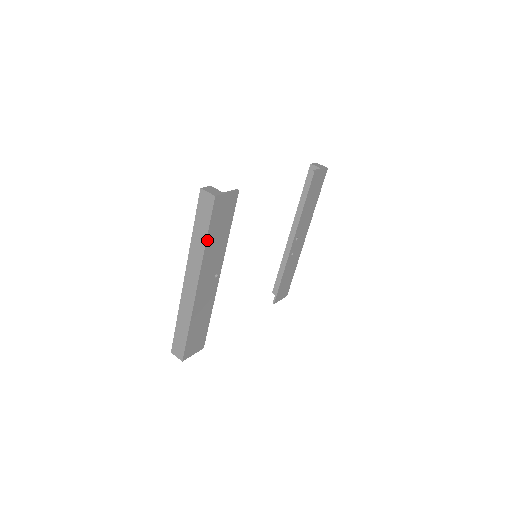
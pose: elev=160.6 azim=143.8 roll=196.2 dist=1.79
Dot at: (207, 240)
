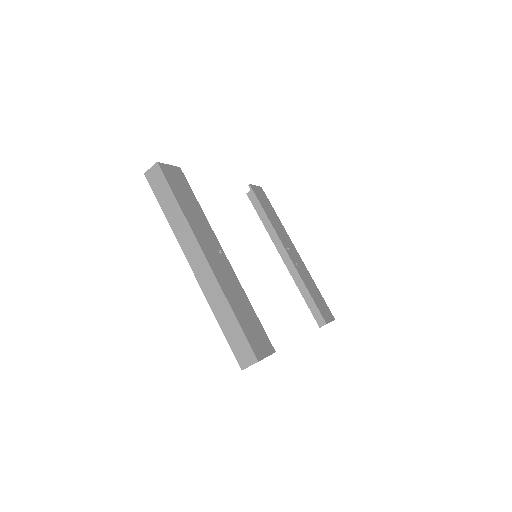
Dot at: (179, 204)
